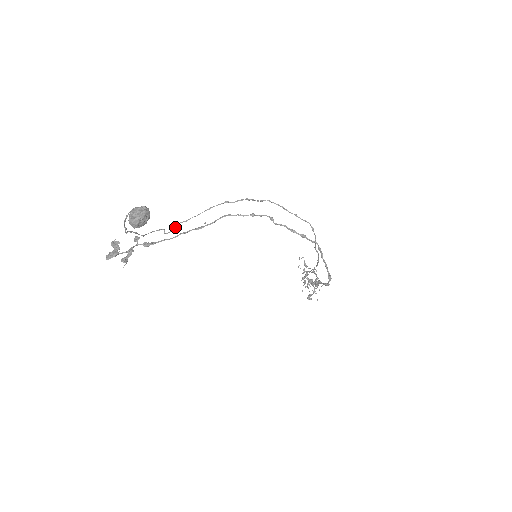
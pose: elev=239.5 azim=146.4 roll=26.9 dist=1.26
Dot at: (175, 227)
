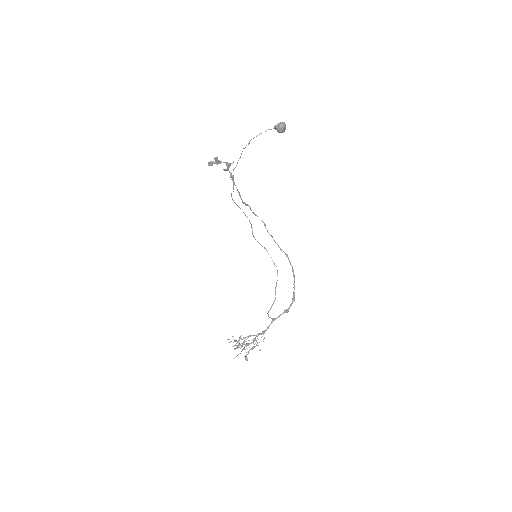
Dot at: occluded
